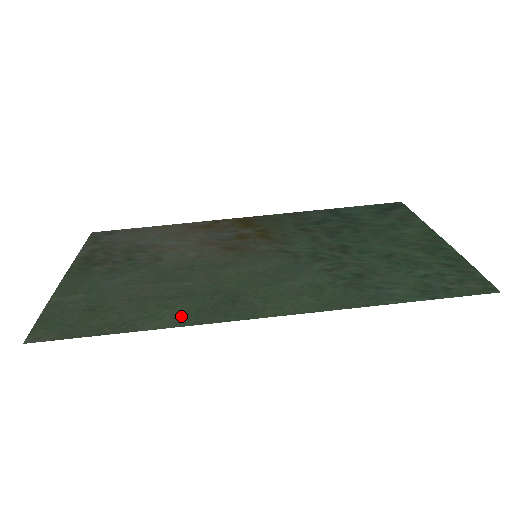
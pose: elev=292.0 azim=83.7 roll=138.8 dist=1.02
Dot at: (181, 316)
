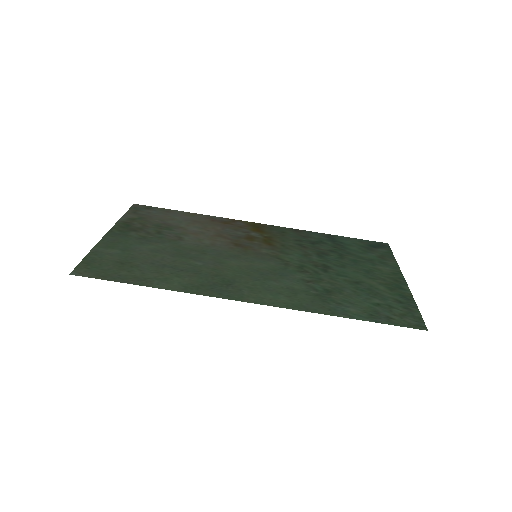
Dot at: (186, 285)
